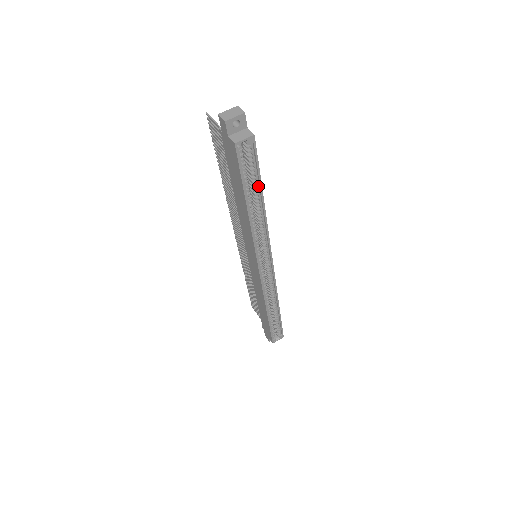
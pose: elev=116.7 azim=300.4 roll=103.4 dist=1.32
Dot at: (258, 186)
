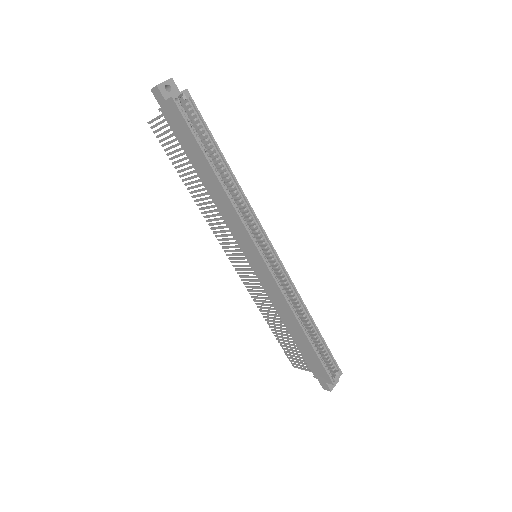
Dot at: (215, 148)
